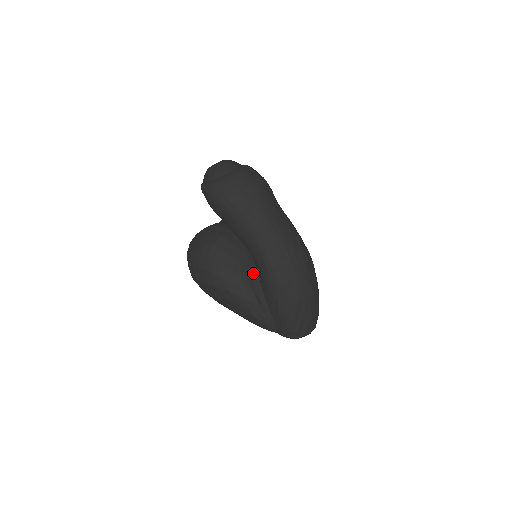
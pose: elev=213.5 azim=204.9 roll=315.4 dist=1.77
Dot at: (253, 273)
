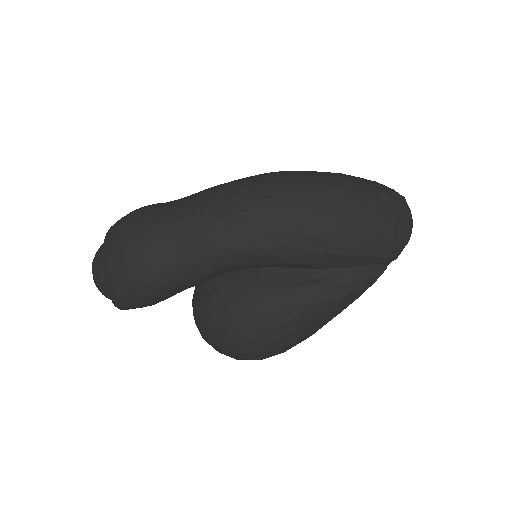
Dot at: (271, 275)
